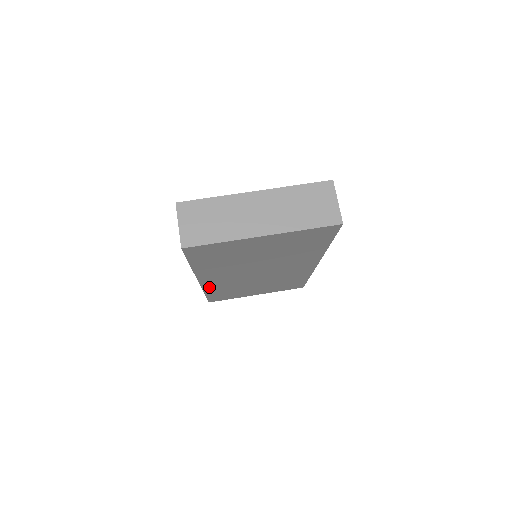
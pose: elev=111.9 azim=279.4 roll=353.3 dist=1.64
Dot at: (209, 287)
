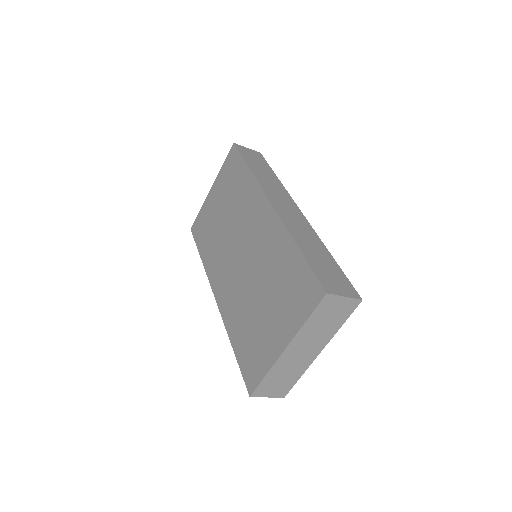
Dot at: occluded
